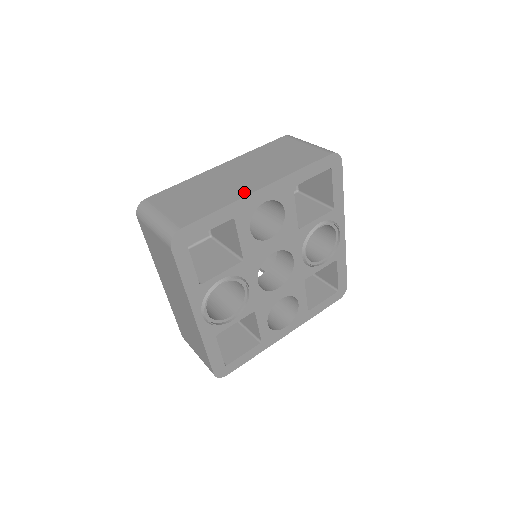
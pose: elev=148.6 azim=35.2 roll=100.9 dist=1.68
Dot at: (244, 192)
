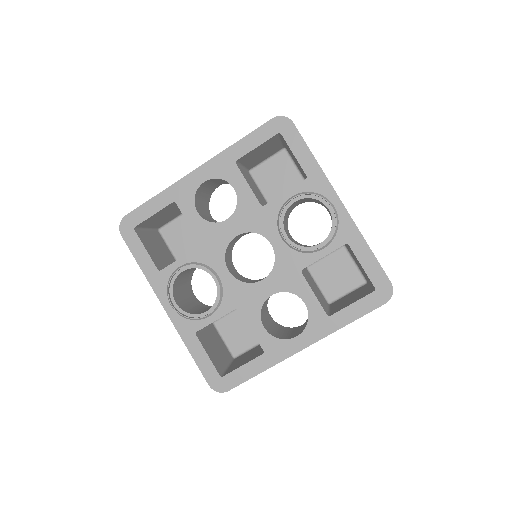
Dot at: occluded
